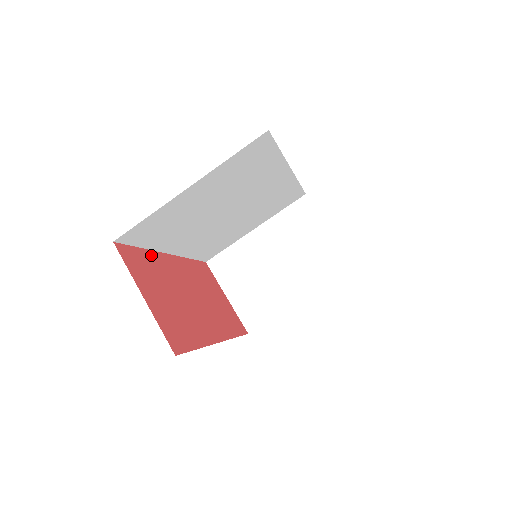
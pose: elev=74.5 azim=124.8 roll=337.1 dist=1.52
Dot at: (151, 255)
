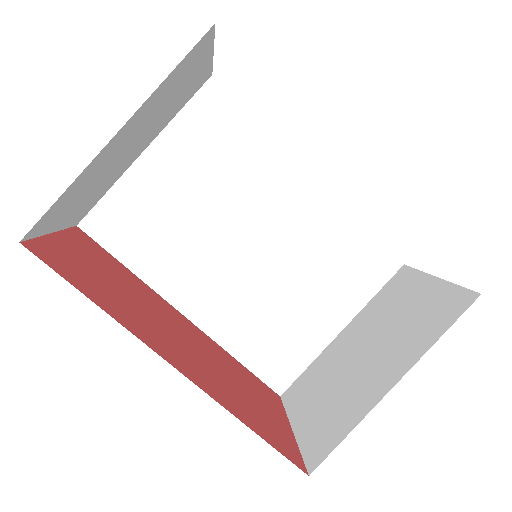
Dot at: (136, 279)
